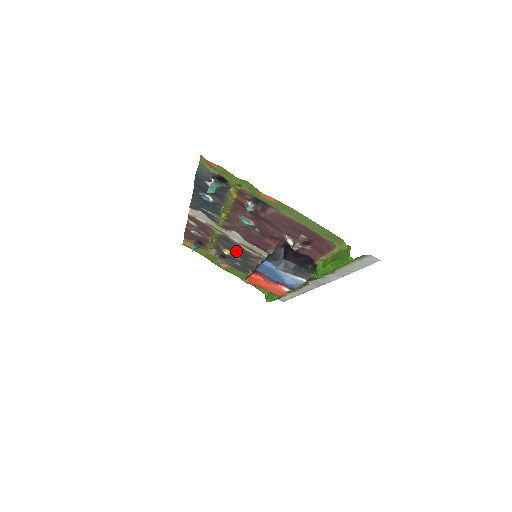
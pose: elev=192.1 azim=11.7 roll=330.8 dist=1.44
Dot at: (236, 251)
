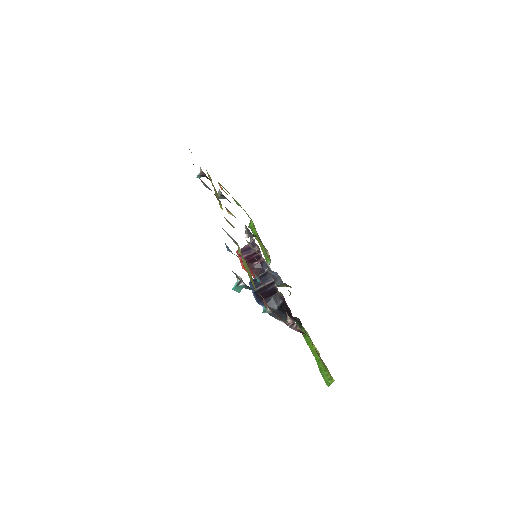
Dot at: occluded
